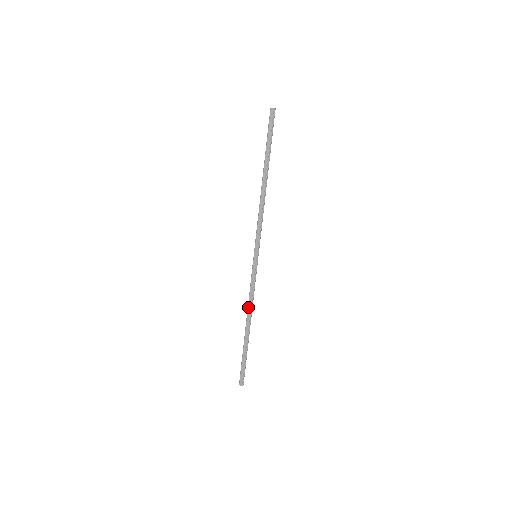
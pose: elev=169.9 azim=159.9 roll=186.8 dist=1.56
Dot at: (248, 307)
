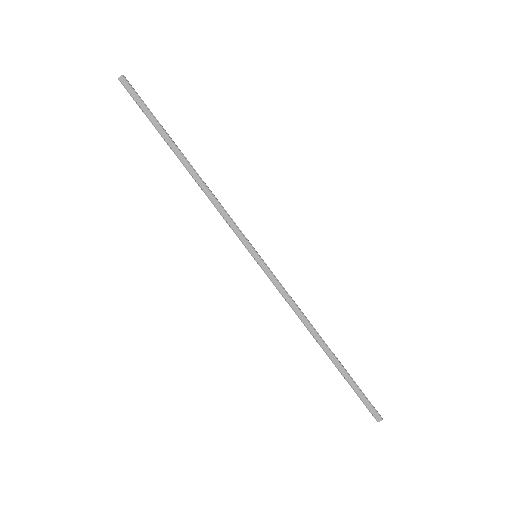
Dot at: (302, 322)
